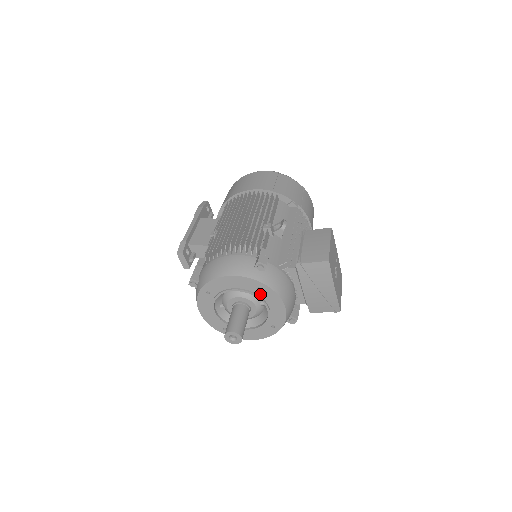
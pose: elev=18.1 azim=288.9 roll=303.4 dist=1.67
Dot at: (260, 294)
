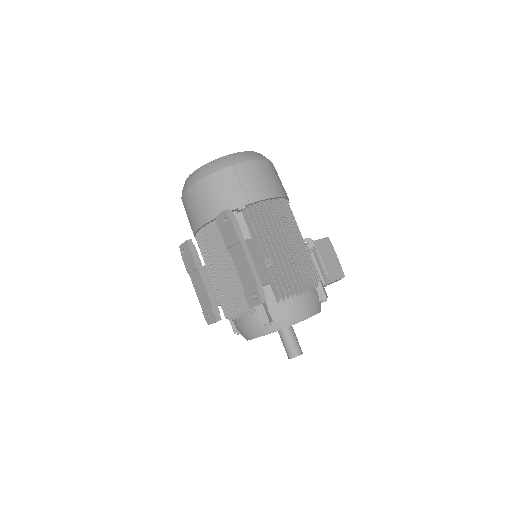
Dot at: occluded
